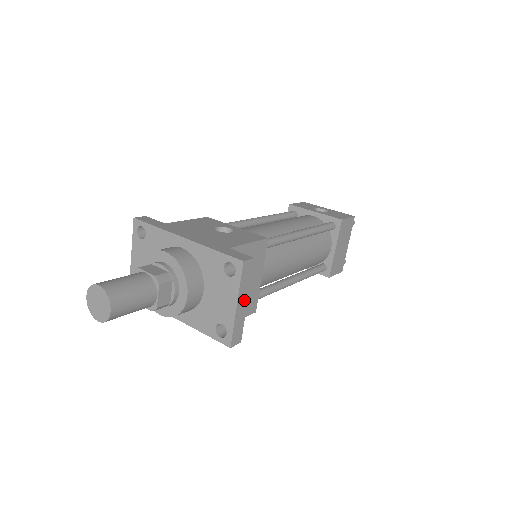
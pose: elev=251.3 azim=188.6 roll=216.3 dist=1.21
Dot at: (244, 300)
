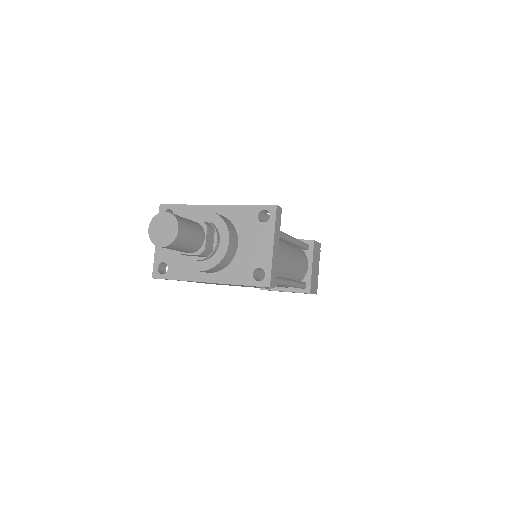
Dot at: (277, 244)
